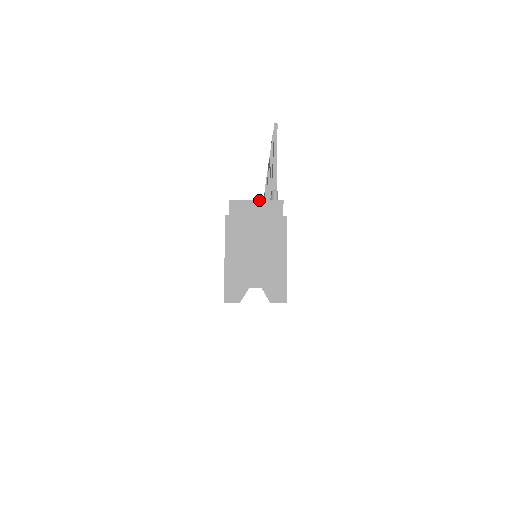
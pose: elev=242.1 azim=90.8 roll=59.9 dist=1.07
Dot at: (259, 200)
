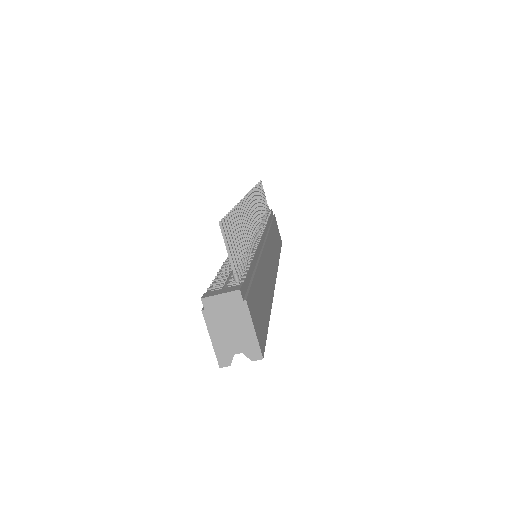
Dot at: (222, 294)
